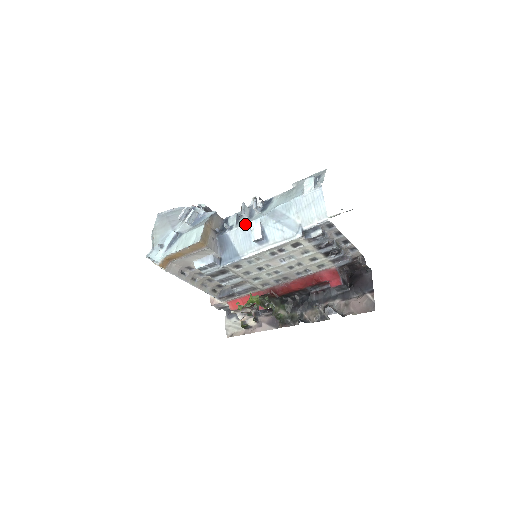
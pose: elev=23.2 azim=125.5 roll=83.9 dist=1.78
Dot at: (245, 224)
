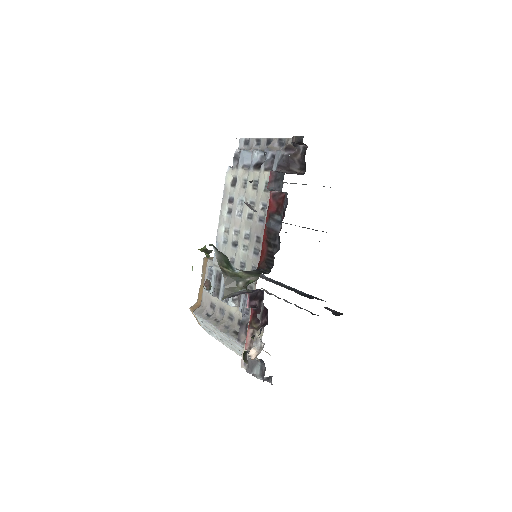
Dot at: occluded
